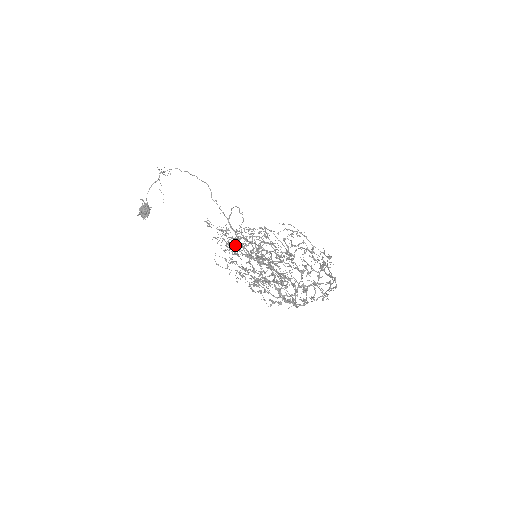
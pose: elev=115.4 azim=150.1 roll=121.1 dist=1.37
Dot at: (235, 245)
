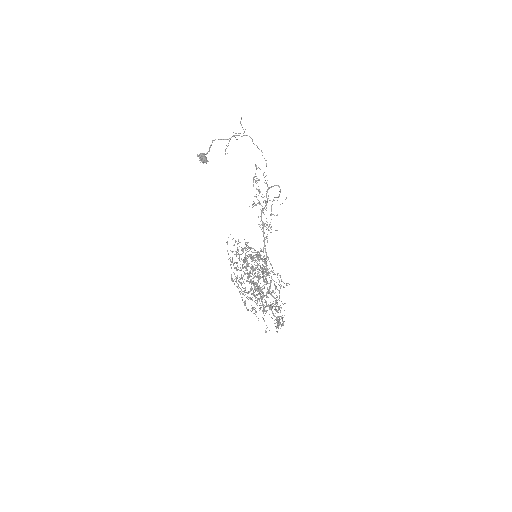
Dot at: (239, 259)
